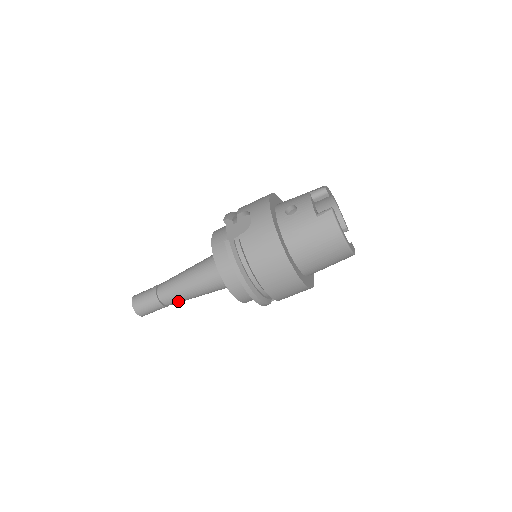
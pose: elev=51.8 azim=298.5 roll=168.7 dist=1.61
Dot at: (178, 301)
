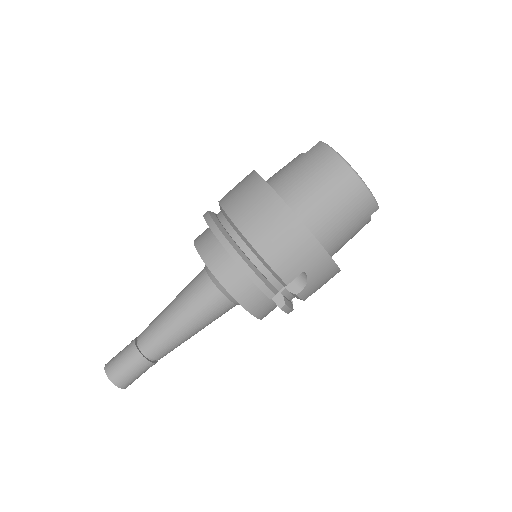
Dot at: (161, 343)
